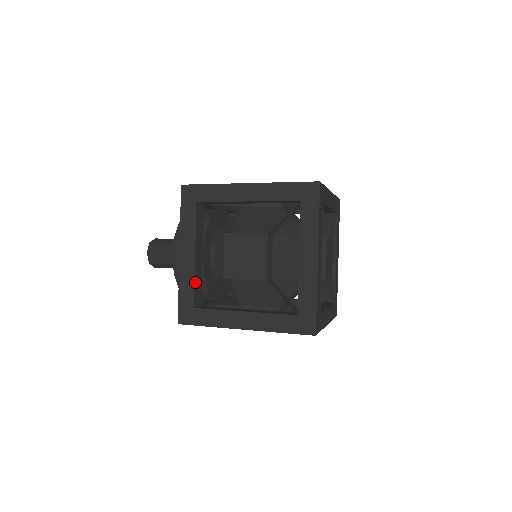
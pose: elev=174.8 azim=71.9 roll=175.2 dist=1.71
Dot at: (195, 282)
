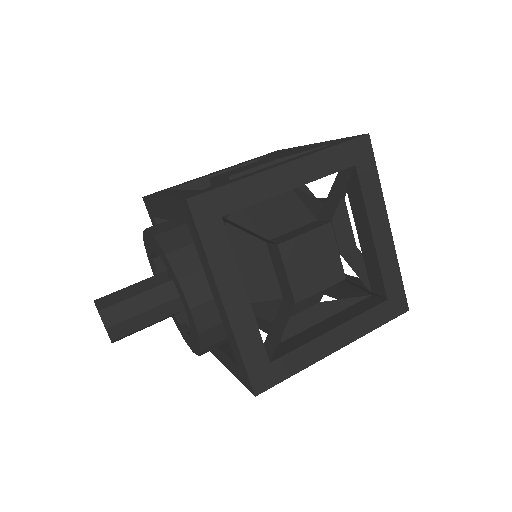
Dot at: (257, 329)
